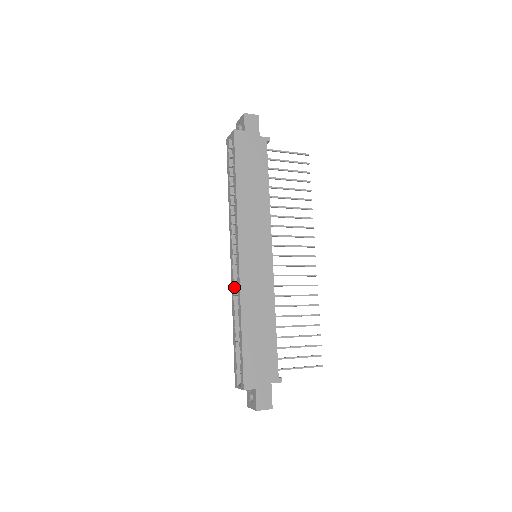
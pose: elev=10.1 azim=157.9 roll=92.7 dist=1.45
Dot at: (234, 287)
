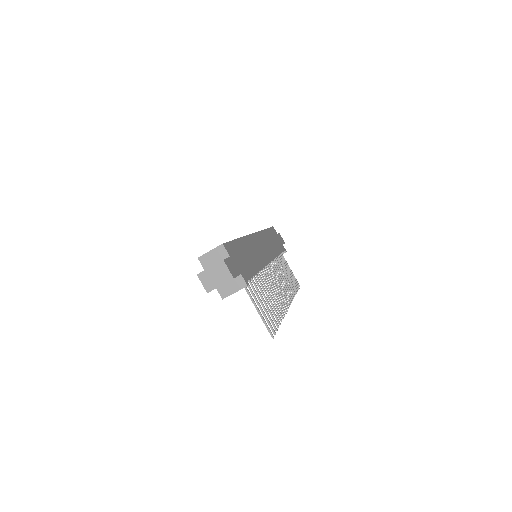
Dot at: occluded
